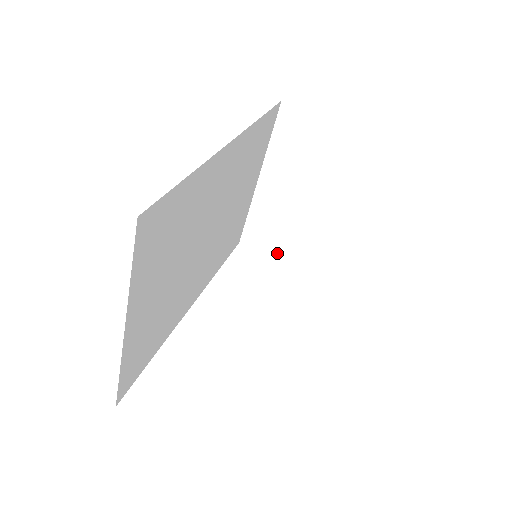
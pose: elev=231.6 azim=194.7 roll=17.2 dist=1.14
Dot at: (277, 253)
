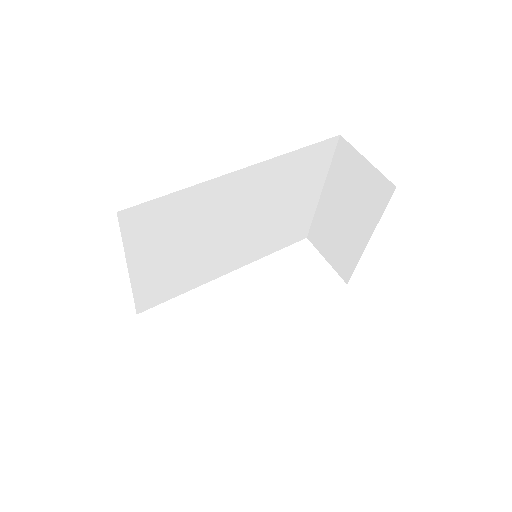
Dot at: (329, 258)
